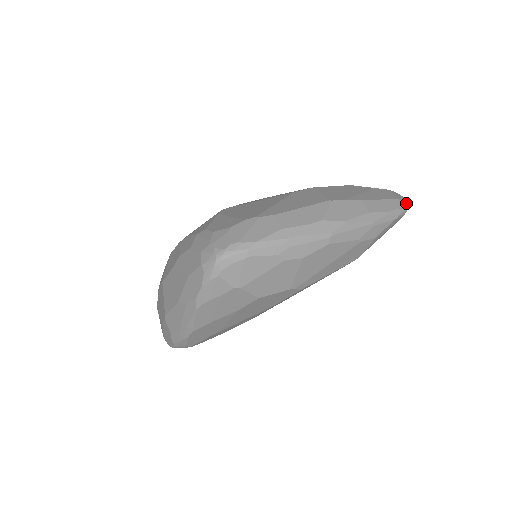
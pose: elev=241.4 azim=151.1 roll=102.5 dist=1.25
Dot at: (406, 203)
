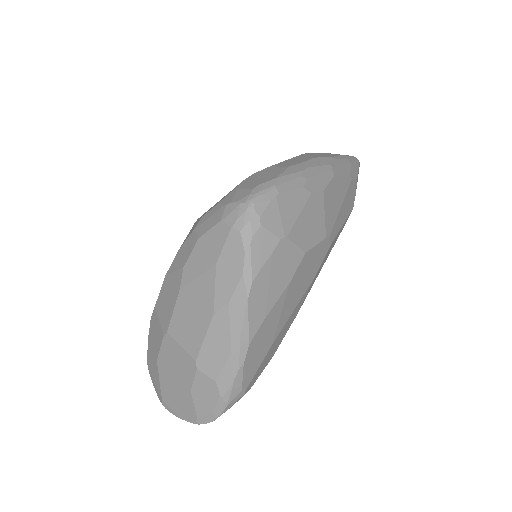
Dot at: occluded
